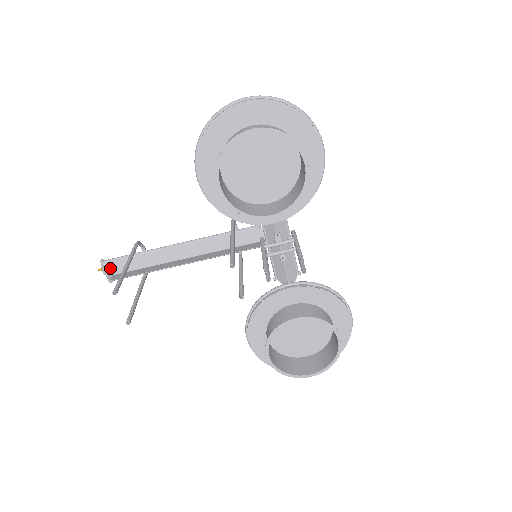
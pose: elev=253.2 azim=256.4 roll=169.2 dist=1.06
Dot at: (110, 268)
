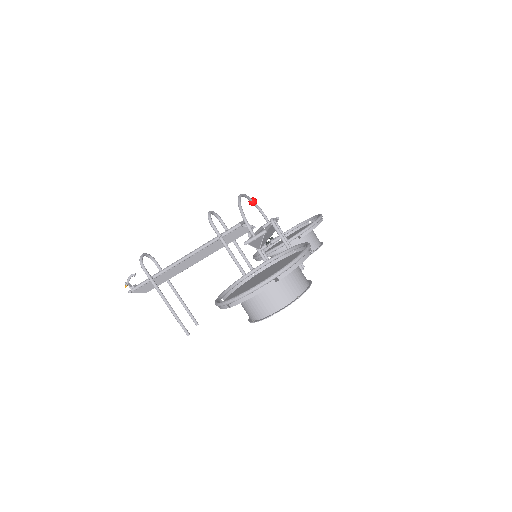
Dot at: (141, 292)
